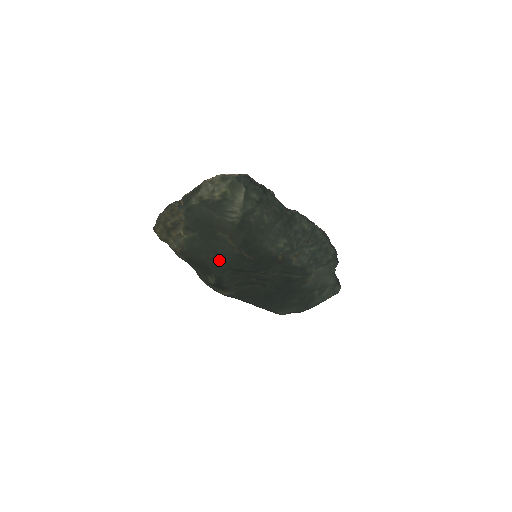
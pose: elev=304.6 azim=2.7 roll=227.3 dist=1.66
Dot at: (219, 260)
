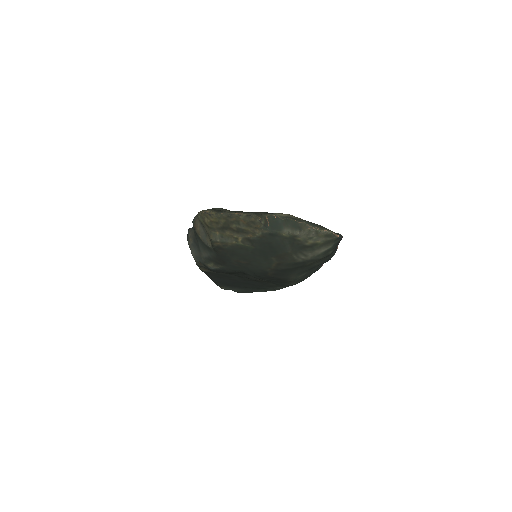
Dot at: (244, 266)
